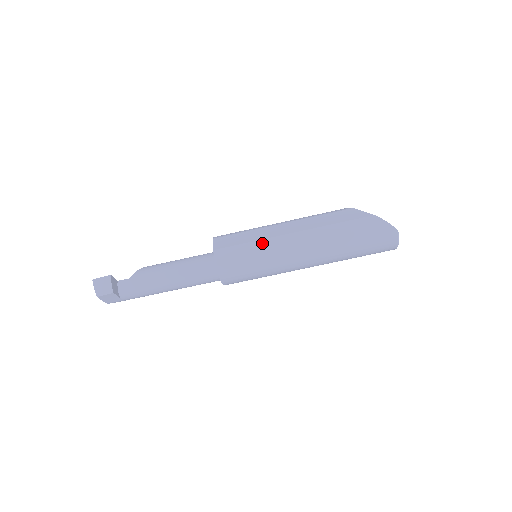
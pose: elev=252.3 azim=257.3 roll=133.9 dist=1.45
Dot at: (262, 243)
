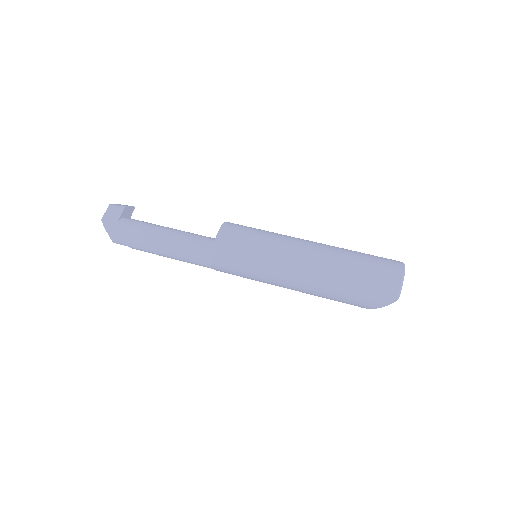
Dot at: occluded
